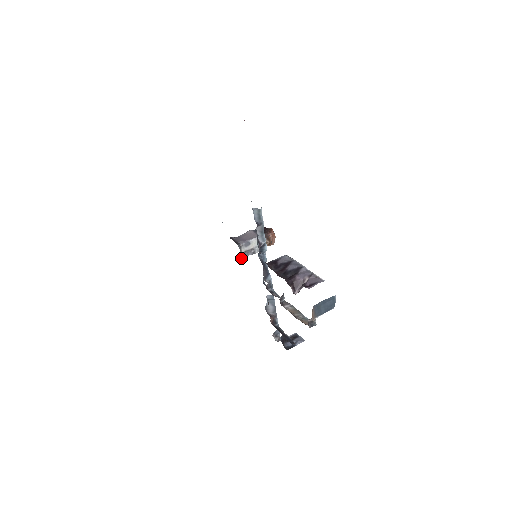
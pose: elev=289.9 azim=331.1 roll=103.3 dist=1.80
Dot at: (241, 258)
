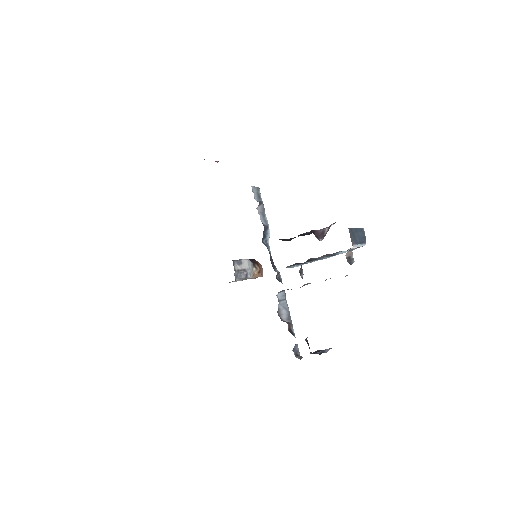
Dot at: (235, 278)
